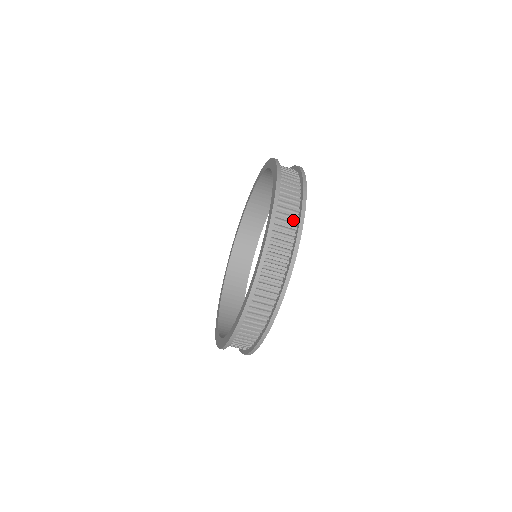
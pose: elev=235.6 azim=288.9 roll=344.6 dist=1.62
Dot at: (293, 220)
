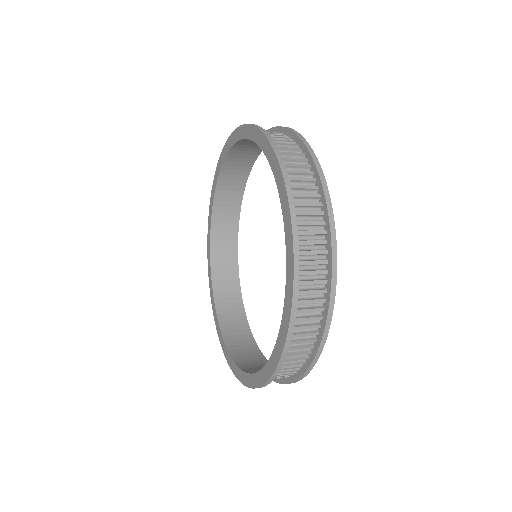
Dot at: (291, 373)
